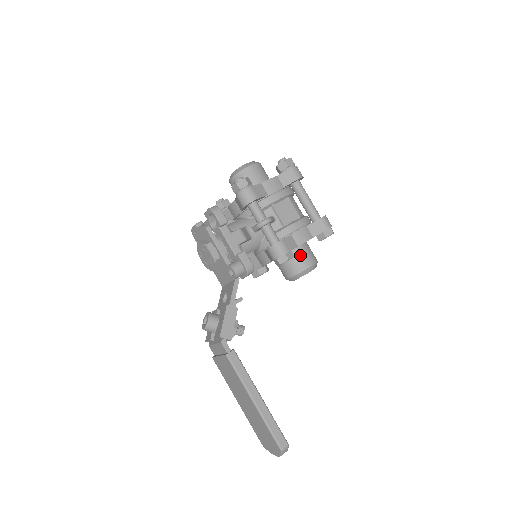
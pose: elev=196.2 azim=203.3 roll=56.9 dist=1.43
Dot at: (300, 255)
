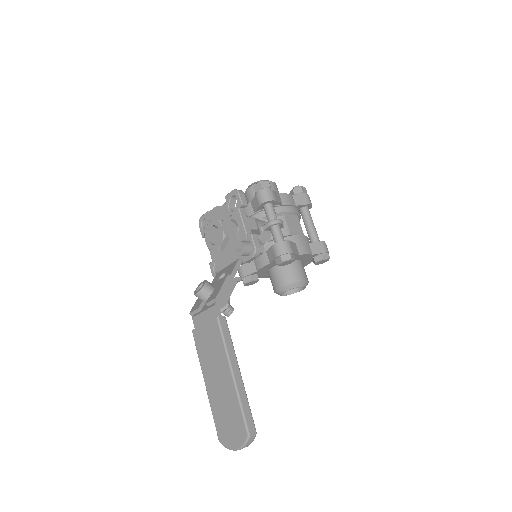
Dot at: (296, 268)
